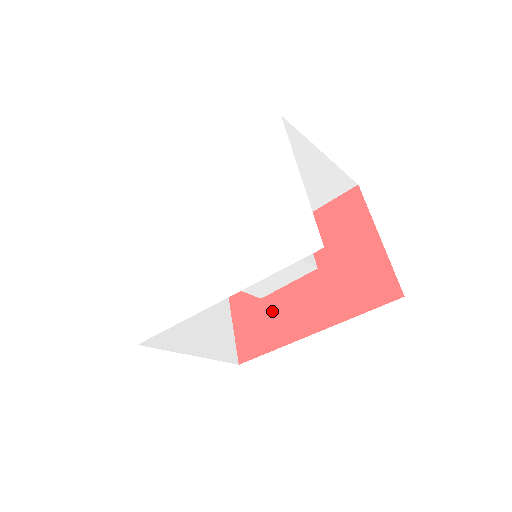
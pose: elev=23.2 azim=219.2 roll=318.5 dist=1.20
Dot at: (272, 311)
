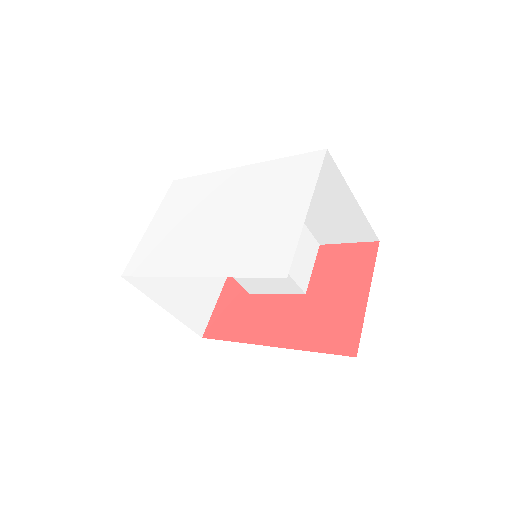
Dot at: (251, 309)
